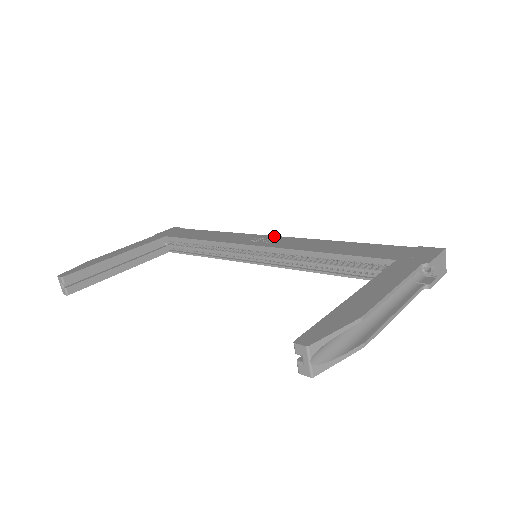
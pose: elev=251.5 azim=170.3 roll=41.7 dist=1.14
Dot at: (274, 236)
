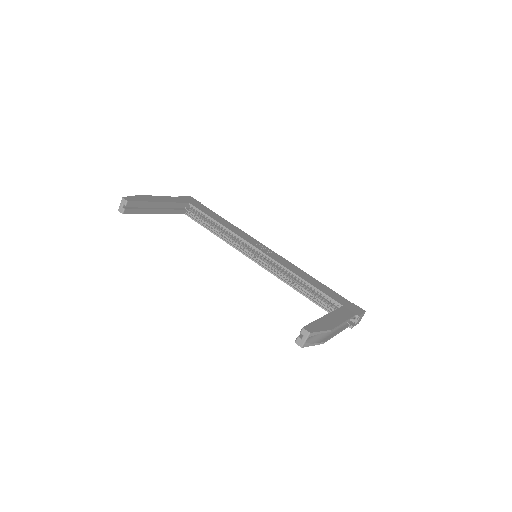
Dot at: (269, 249)
